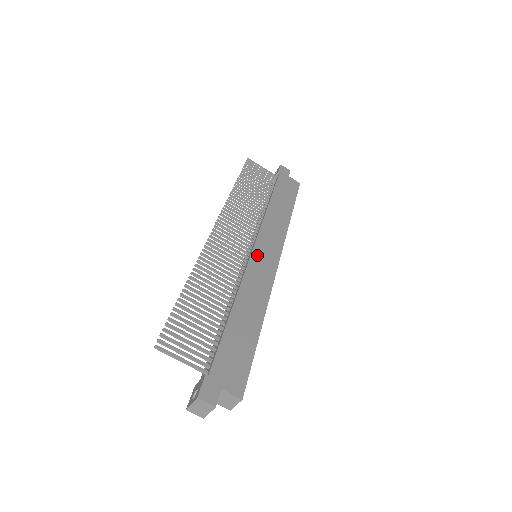
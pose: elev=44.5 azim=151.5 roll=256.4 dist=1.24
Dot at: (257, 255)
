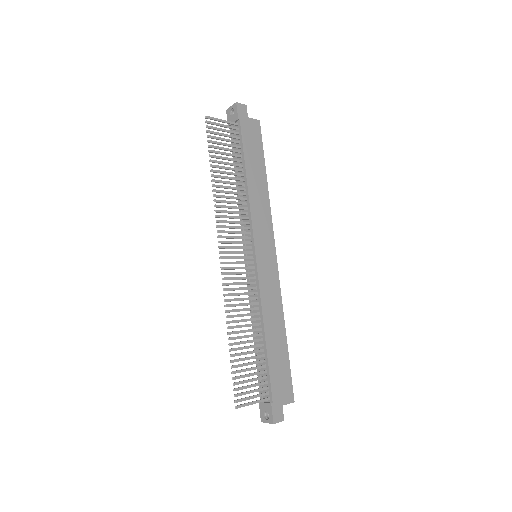
Dot at: (261, 262)
